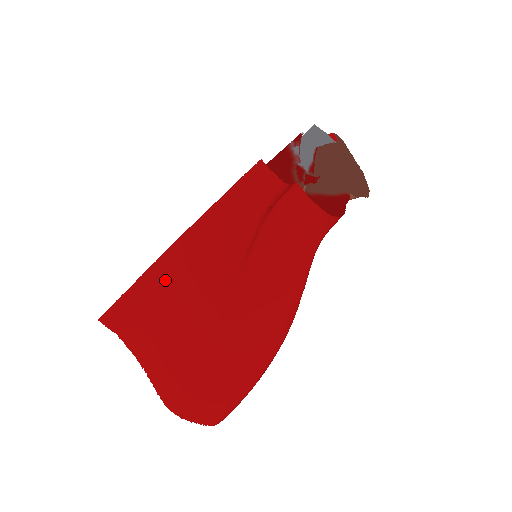
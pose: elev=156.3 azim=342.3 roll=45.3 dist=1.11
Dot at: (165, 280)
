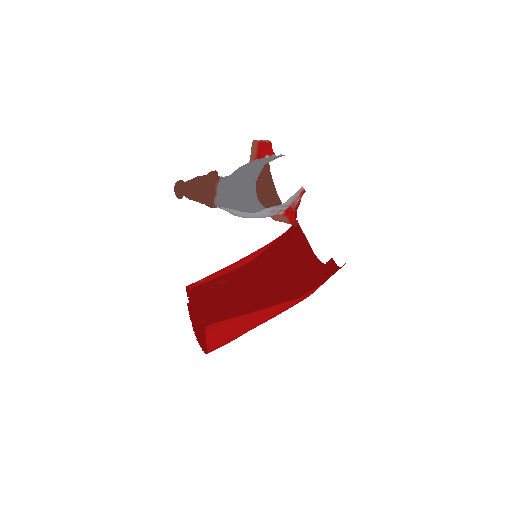
Dot at: (275, 308)
